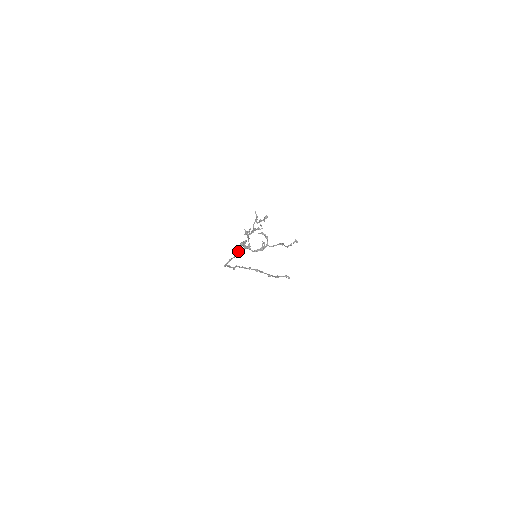
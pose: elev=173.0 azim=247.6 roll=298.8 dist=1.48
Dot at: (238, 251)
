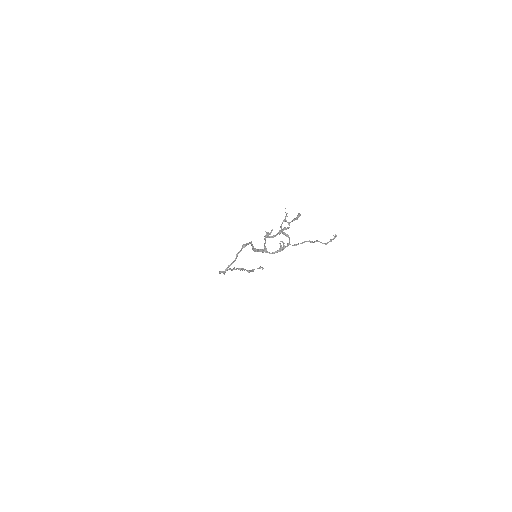
Dot at: (237, 254)
